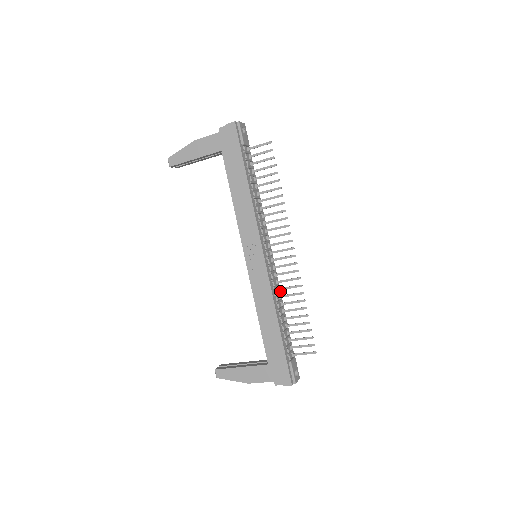
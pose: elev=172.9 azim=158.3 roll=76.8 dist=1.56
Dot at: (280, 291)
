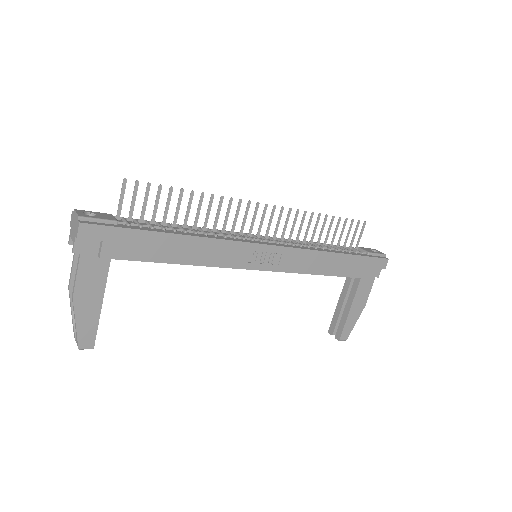
Dot at: occluded
